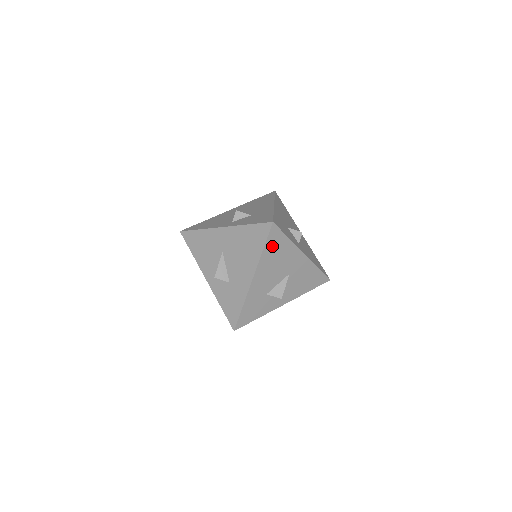
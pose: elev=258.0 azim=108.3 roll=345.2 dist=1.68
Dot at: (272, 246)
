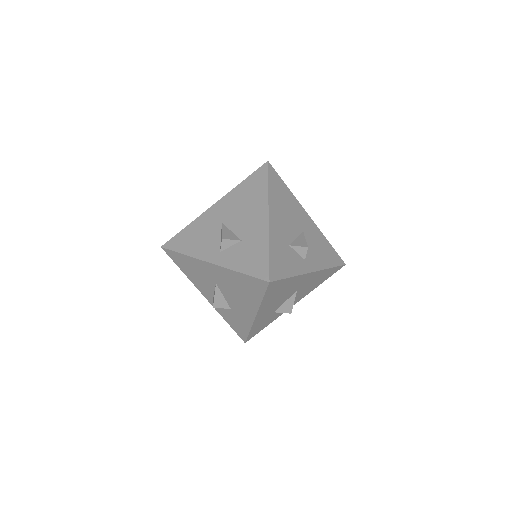
Dot at: (272, 292)
